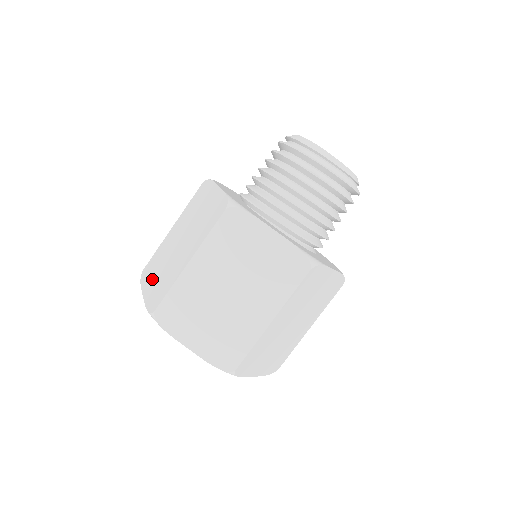
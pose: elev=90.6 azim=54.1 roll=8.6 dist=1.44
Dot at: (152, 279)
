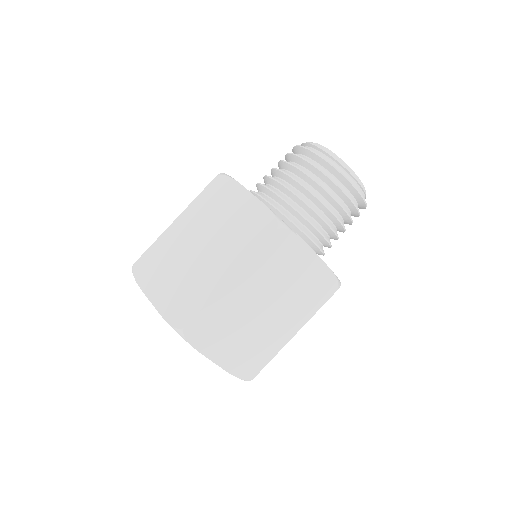
Dot at: occluded
